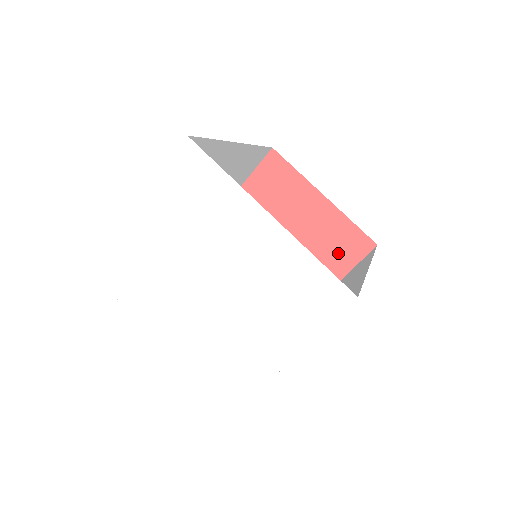
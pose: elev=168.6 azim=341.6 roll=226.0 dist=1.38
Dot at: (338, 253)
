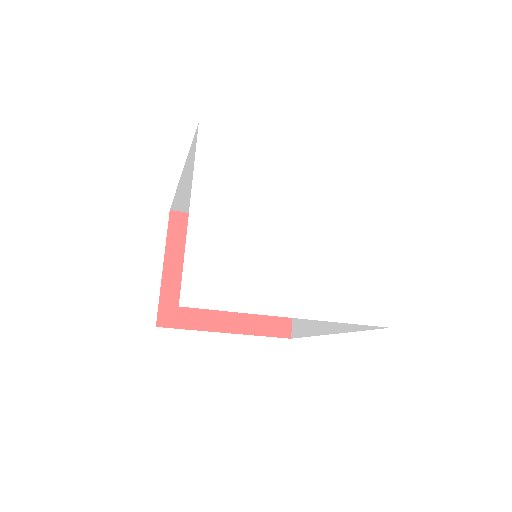
Dot at: occluded
